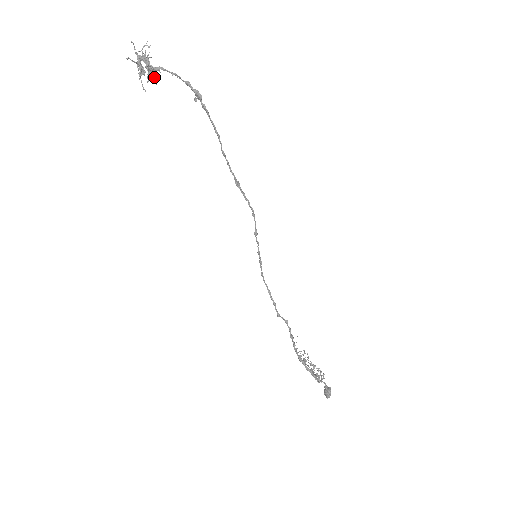
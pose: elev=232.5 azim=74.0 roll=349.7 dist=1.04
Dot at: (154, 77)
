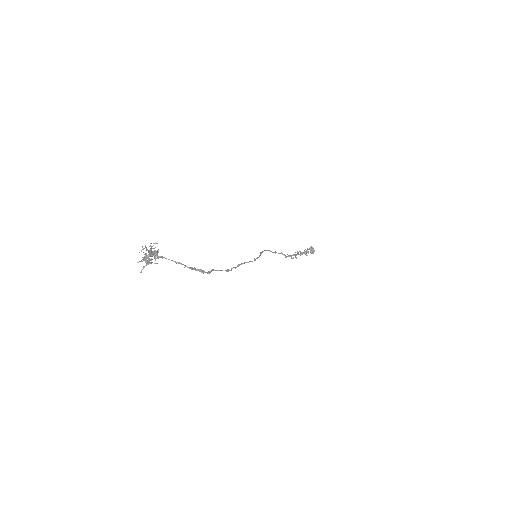
Dot at: (157, 254)
